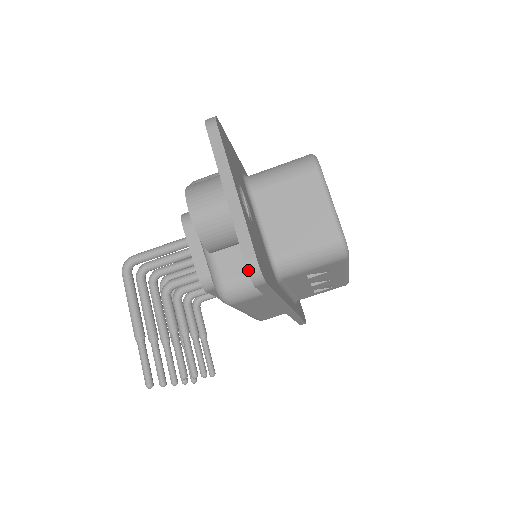
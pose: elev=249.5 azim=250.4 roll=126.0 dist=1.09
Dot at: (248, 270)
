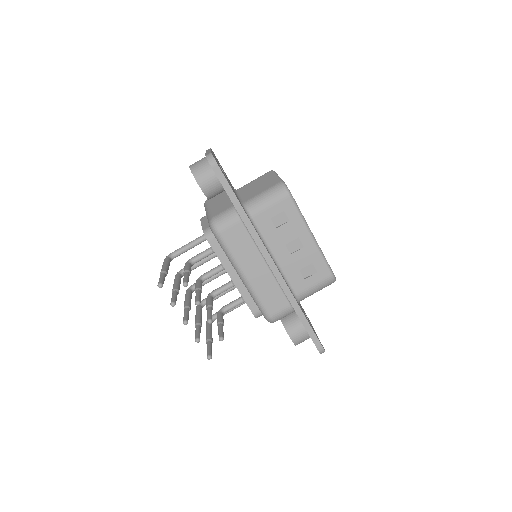
Dot at: (206, 157)
